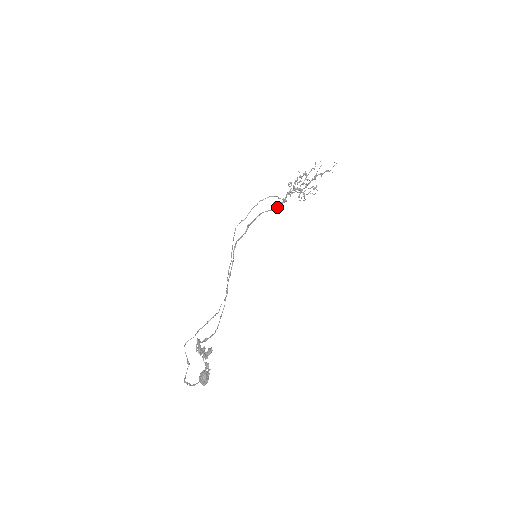
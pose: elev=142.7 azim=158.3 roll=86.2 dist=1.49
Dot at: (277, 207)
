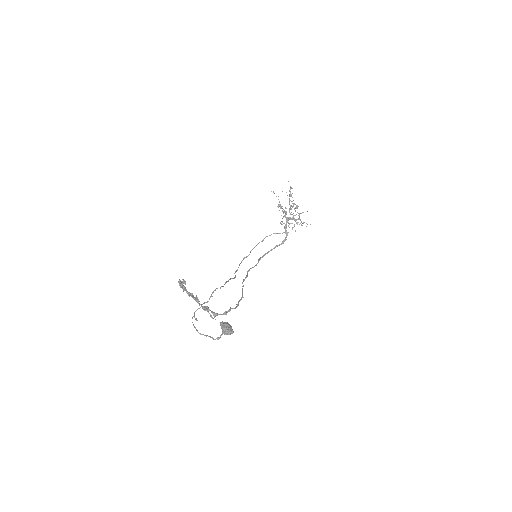
Dot at: (284, 240)
